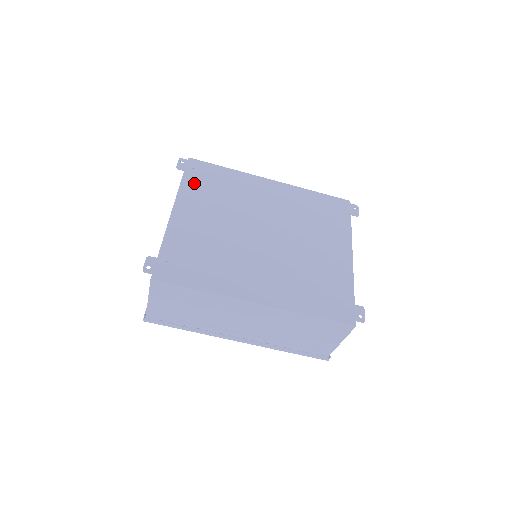
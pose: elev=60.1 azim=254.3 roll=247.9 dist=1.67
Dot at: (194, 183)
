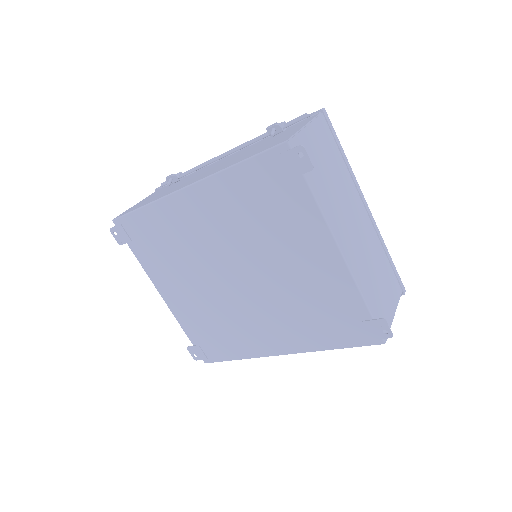
Dot at: (144, 253)
